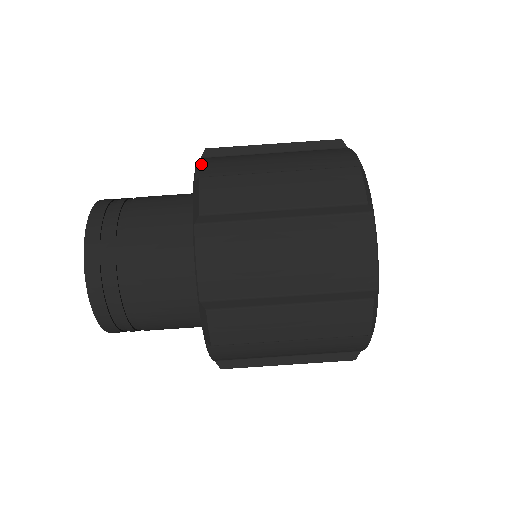
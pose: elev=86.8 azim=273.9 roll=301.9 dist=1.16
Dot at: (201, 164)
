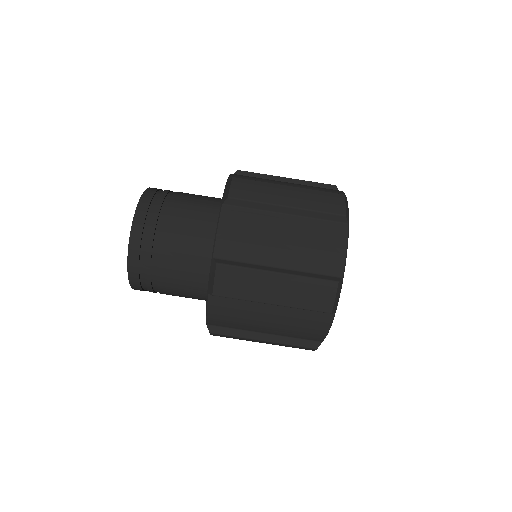
Dot at: (234, 174)
